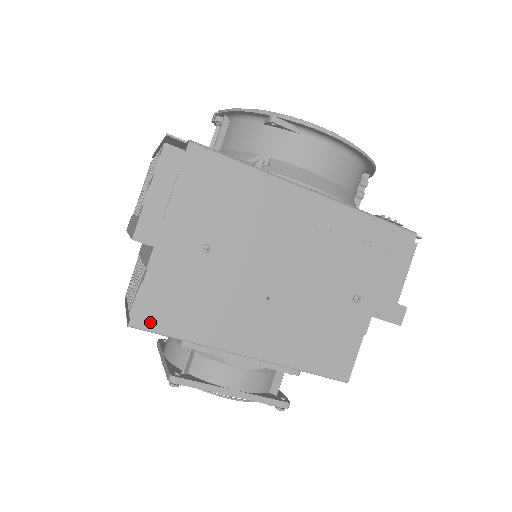
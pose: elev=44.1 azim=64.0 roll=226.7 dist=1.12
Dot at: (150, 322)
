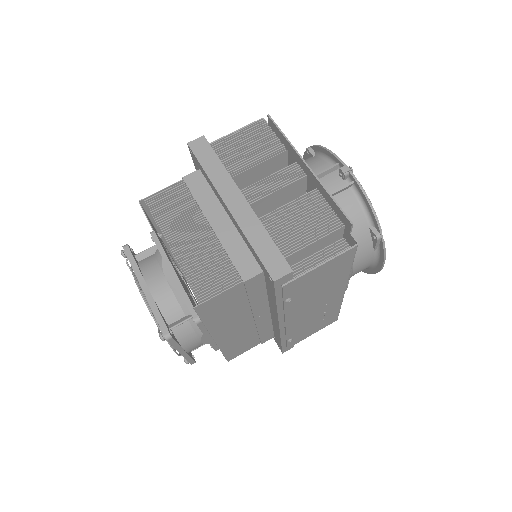
Dot at: (205, 309)
